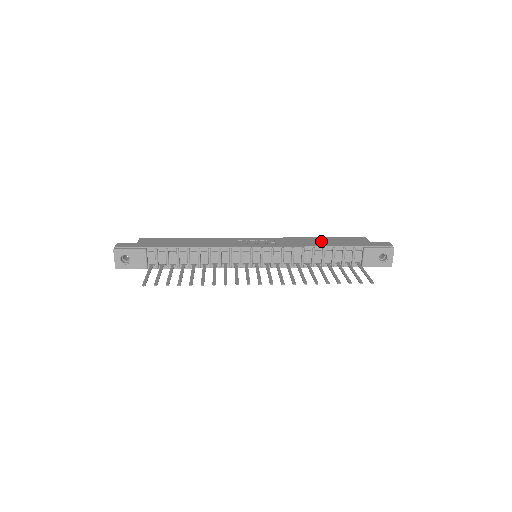
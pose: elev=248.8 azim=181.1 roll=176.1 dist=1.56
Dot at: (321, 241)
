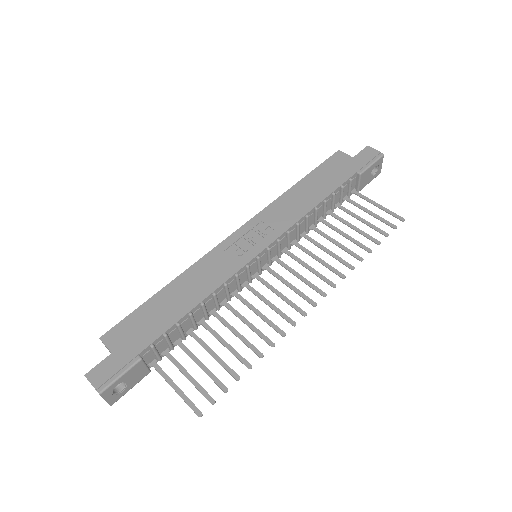
Dot at: (310, 189)
